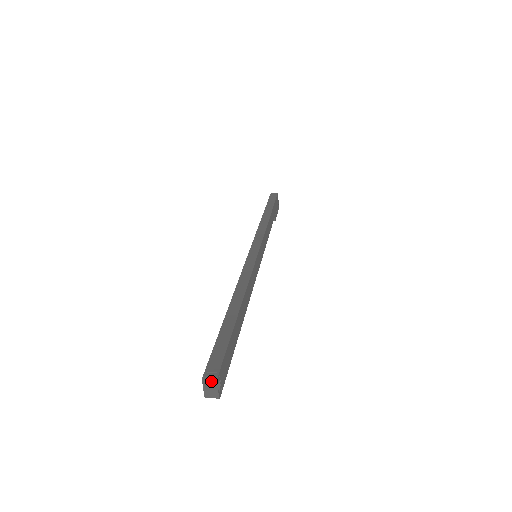
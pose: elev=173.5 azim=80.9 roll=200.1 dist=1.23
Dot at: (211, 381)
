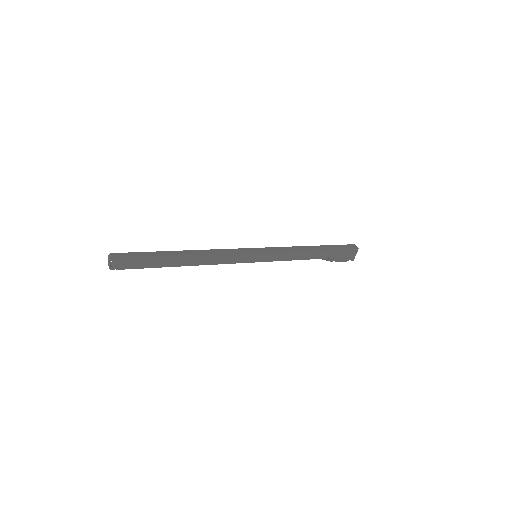
Dot at: (110, 257)
